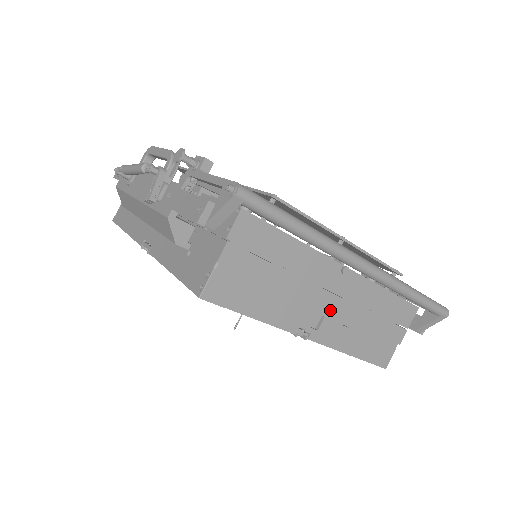
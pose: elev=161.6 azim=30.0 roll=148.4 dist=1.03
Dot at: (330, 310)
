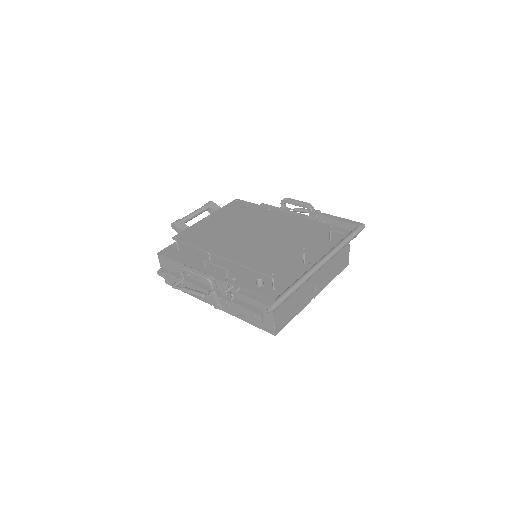
Dot at: (317, 281)
